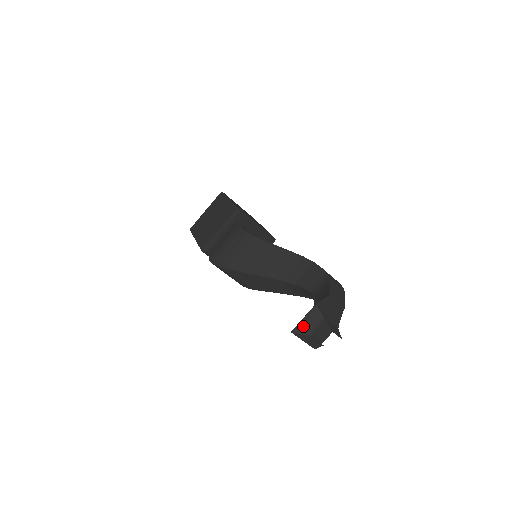
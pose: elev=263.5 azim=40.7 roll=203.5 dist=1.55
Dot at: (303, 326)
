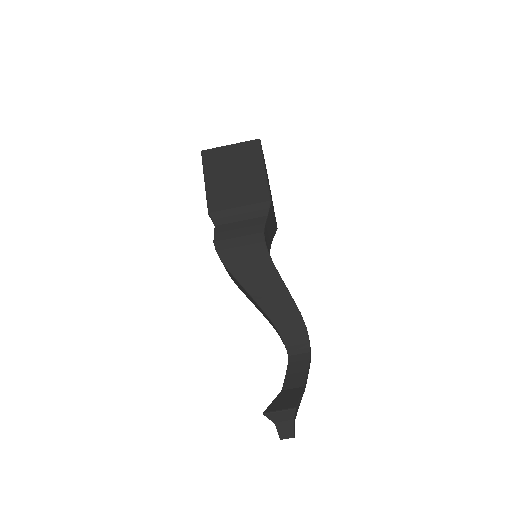
Dot at: (275, 416)
